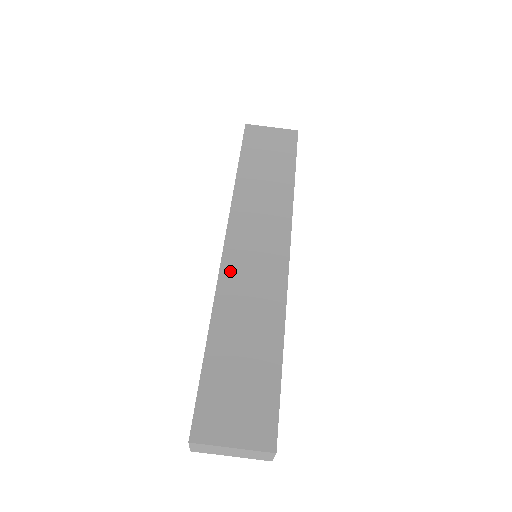
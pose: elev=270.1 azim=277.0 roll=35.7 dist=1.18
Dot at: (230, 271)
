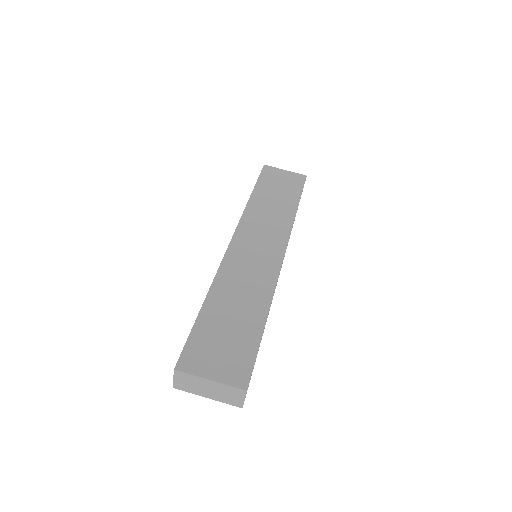
Dot at: (232, 259)
